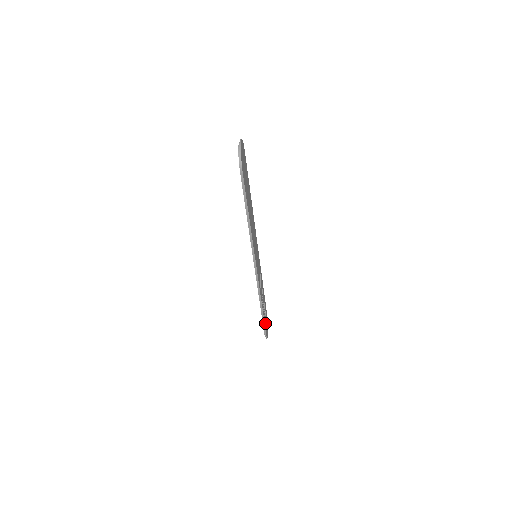
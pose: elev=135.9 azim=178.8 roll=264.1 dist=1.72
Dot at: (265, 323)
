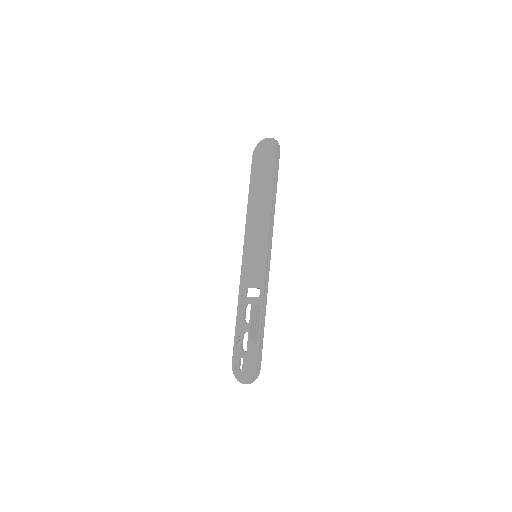
Dot at: (256, 352)
